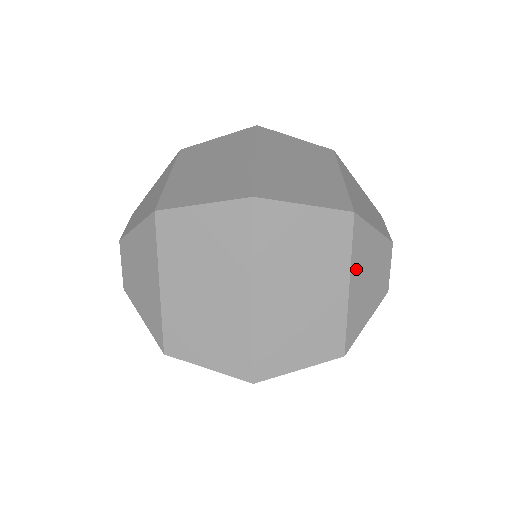
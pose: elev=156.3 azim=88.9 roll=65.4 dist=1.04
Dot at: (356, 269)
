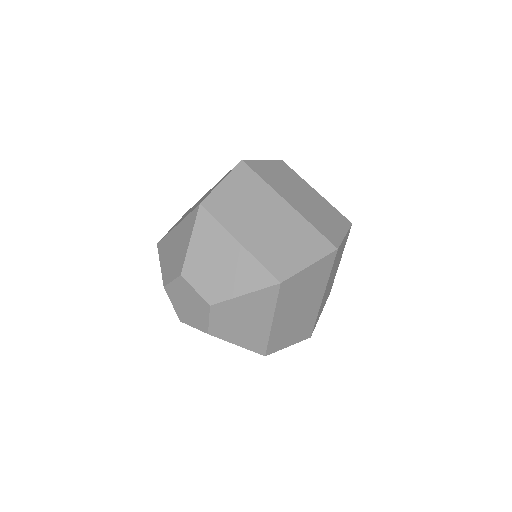
Dot at: occluded
